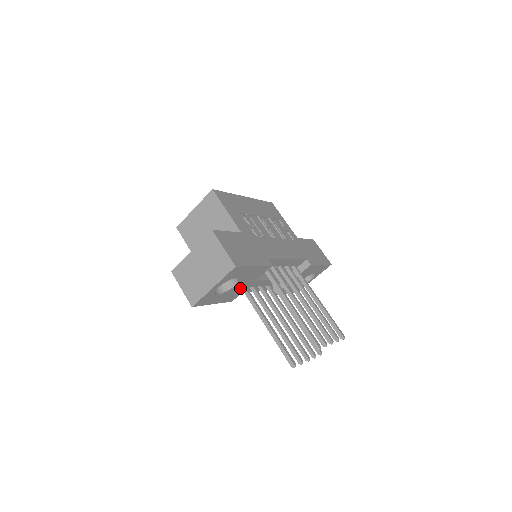
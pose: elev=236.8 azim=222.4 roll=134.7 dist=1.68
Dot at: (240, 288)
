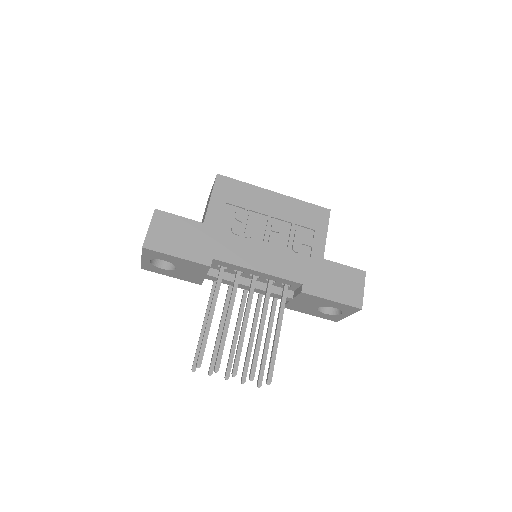
Dot at: (192, 274)
